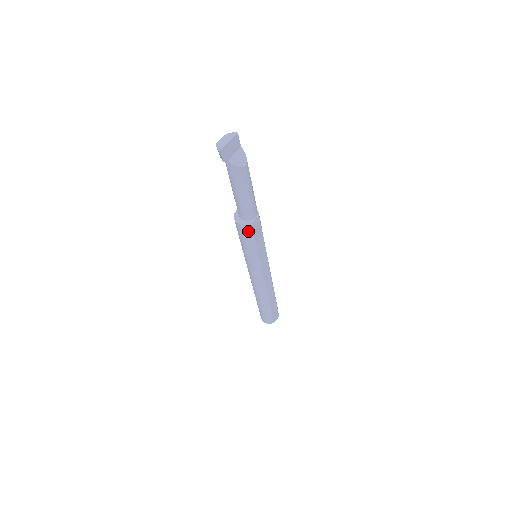
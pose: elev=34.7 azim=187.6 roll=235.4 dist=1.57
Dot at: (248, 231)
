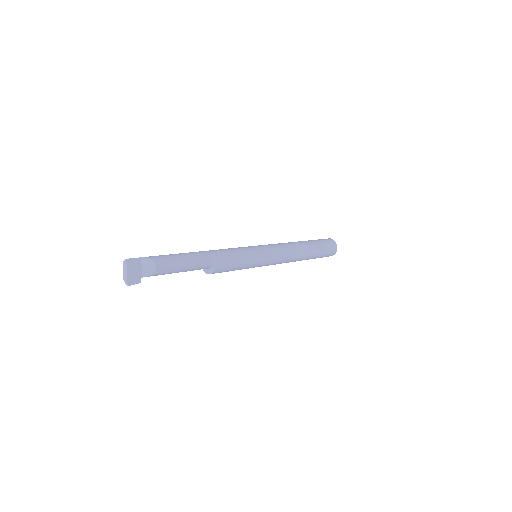
Dot at: (220, 271)
